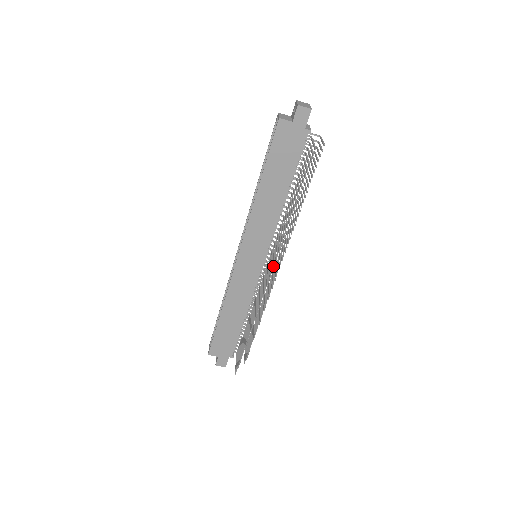
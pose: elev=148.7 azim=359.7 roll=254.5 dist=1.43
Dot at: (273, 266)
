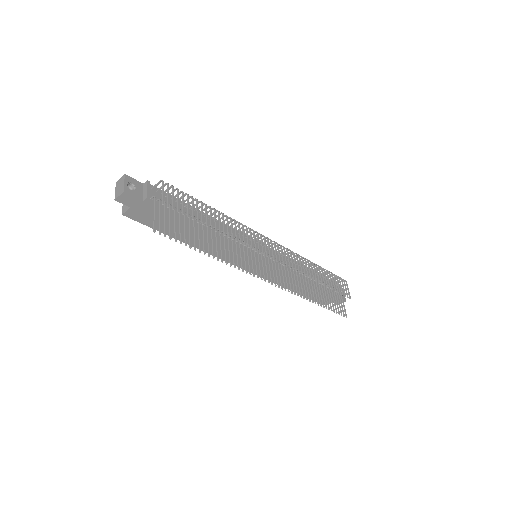
Dot at: (260, 275)
